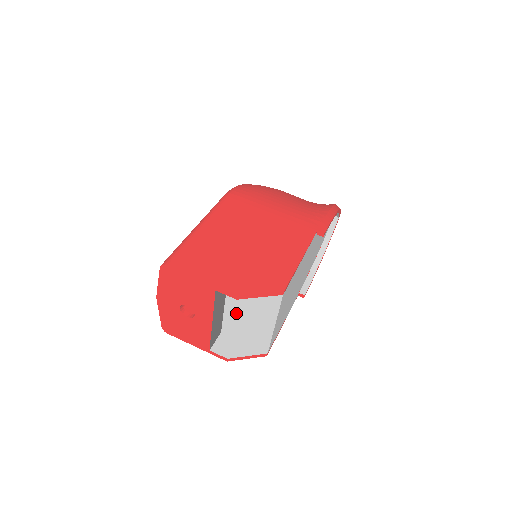
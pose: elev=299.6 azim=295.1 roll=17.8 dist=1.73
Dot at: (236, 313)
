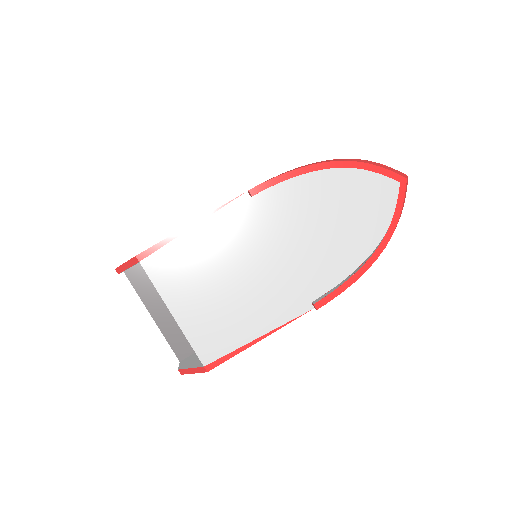
Dot at: occluded
